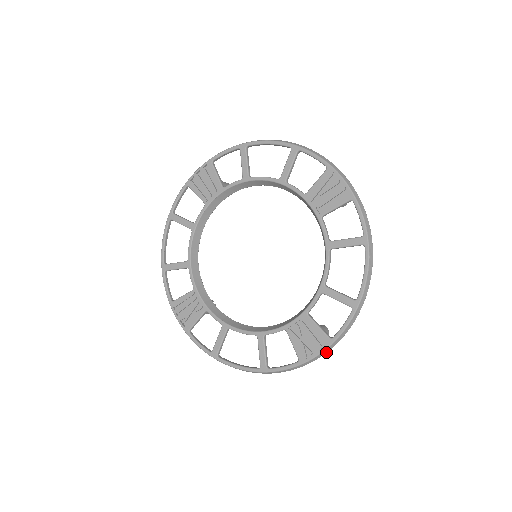
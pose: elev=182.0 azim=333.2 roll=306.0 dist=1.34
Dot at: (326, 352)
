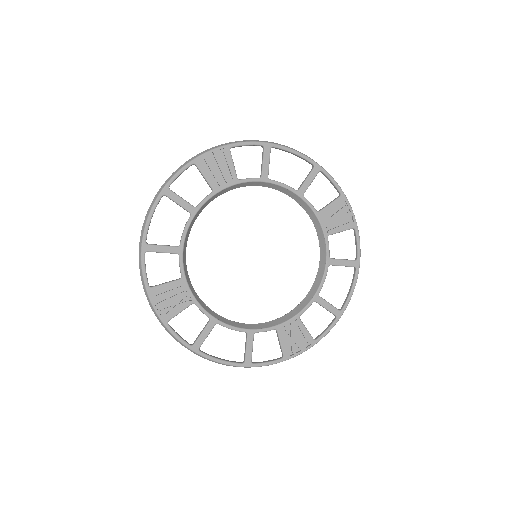
Dot at: (305, 350)
